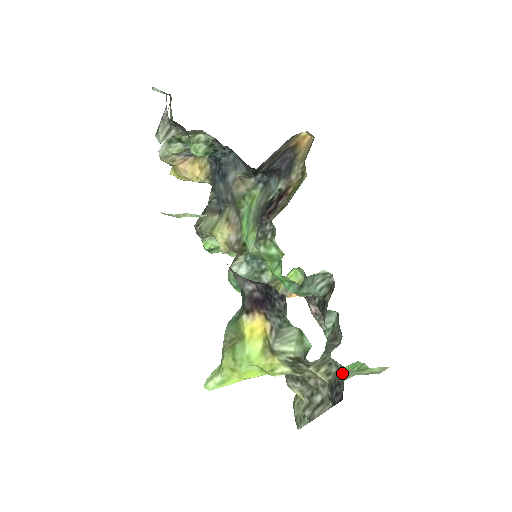
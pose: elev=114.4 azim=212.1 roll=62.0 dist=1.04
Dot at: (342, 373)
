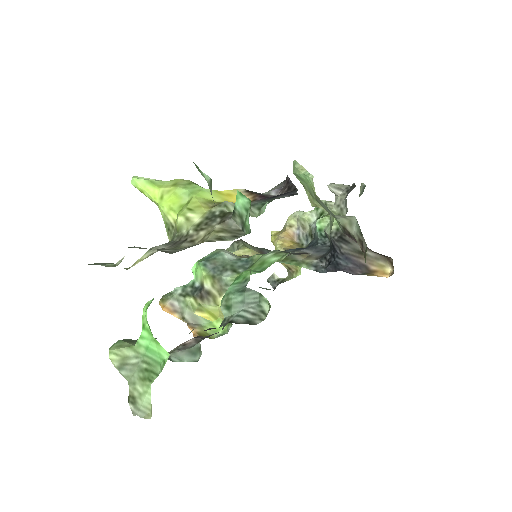
Dot at: occluded
